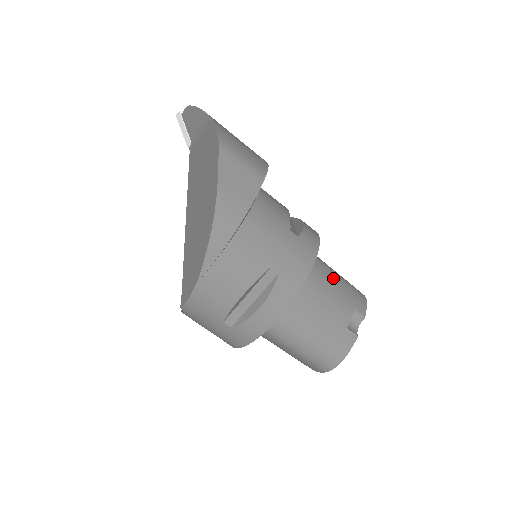
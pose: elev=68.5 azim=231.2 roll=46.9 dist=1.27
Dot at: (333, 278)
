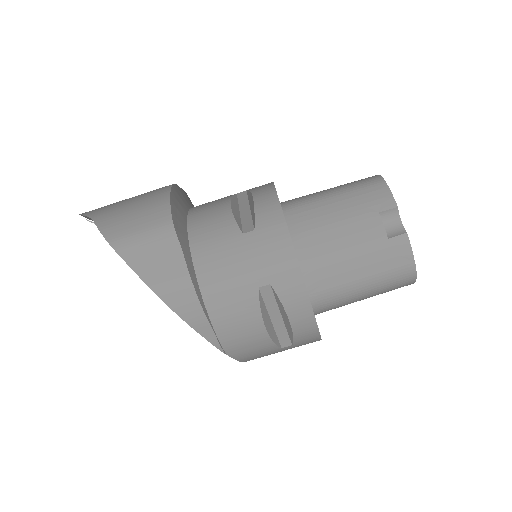
Dot at: (331, 207)
